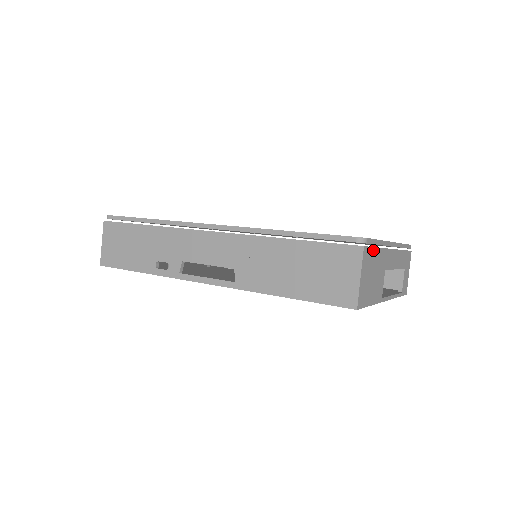
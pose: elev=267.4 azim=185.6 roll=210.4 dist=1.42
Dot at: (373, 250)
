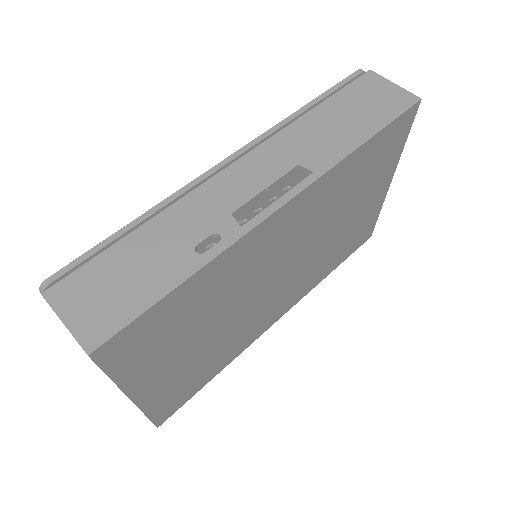
Dot at: occluded
